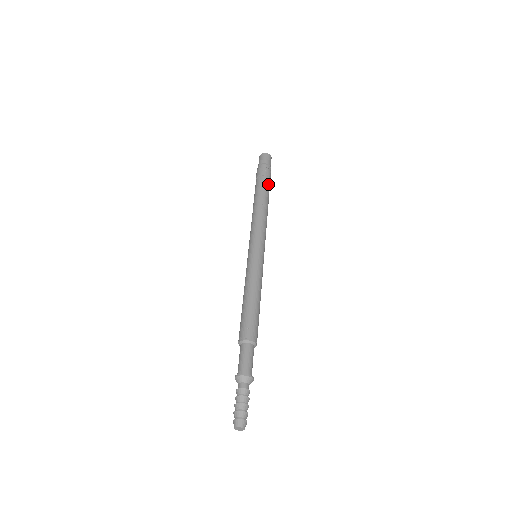
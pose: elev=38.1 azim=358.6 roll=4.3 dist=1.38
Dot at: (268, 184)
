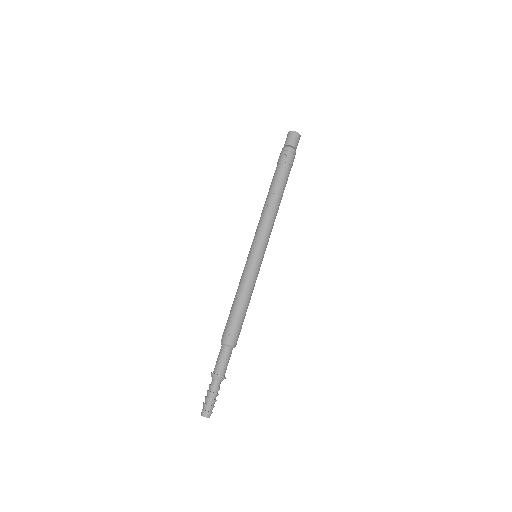
Dot at: (286, 172)
